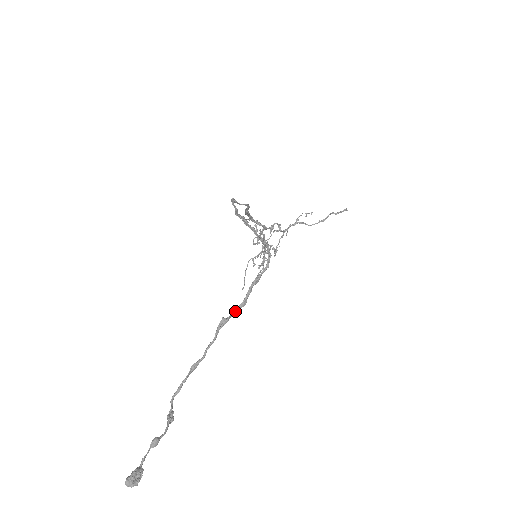
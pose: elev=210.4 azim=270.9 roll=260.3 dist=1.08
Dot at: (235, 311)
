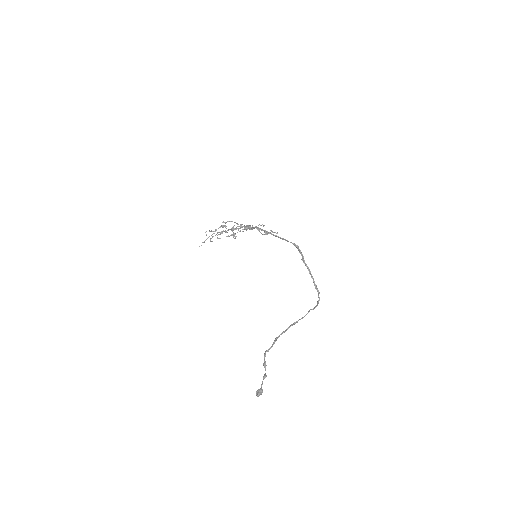
Dot at: occluded
